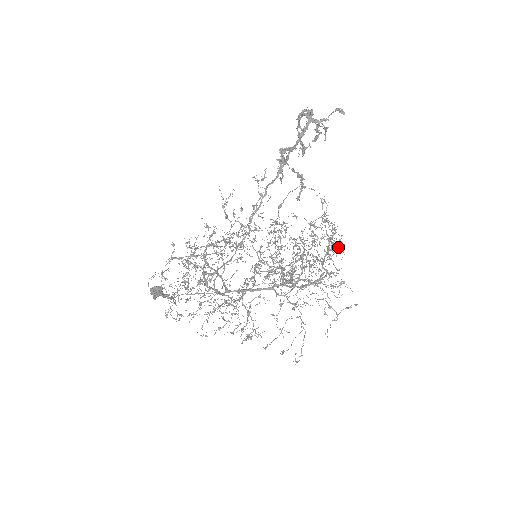
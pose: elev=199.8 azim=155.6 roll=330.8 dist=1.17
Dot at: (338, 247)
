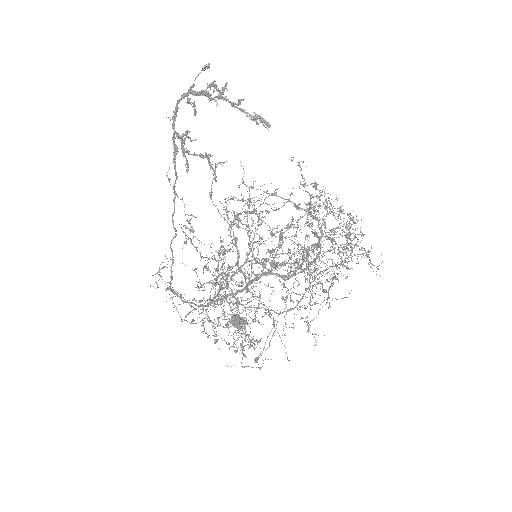
Dot at: (340, 210)
